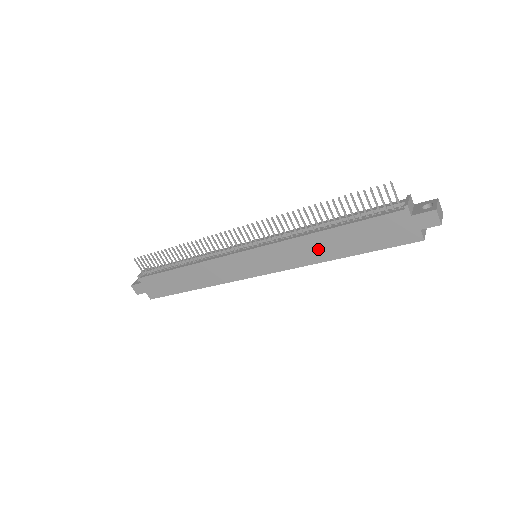
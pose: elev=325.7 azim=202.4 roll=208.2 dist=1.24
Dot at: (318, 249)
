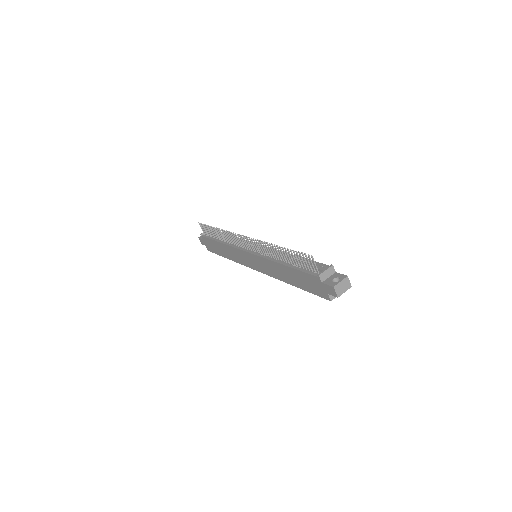
Dot at: (280, 273)
